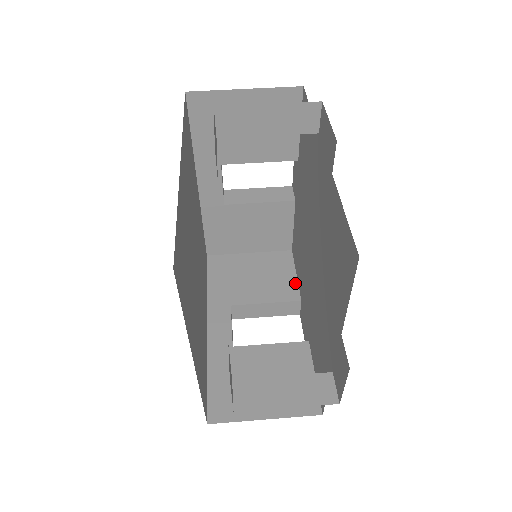
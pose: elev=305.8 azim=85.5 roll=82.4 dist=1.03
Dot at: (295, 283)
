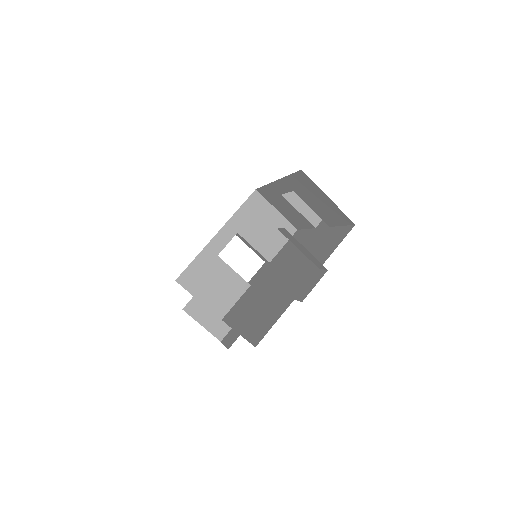
Dot at: (278, 250)
